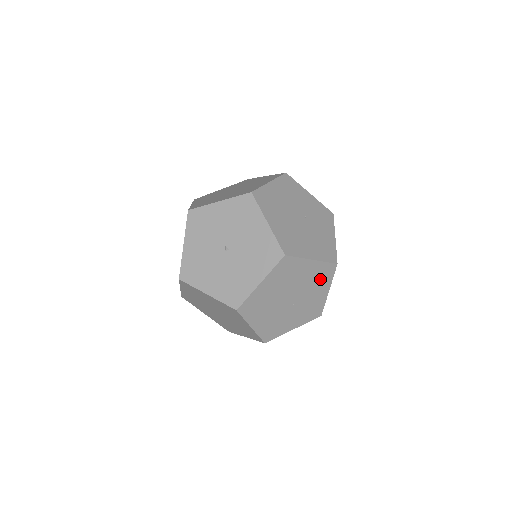
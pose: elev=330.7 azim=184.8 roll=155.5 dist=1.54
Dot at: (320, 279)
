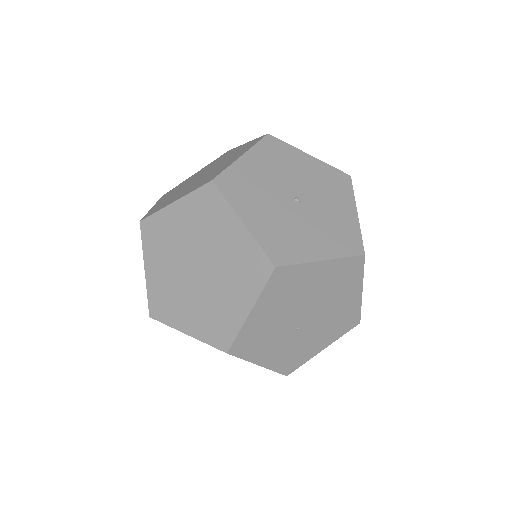
Dot at: (338, 324)
